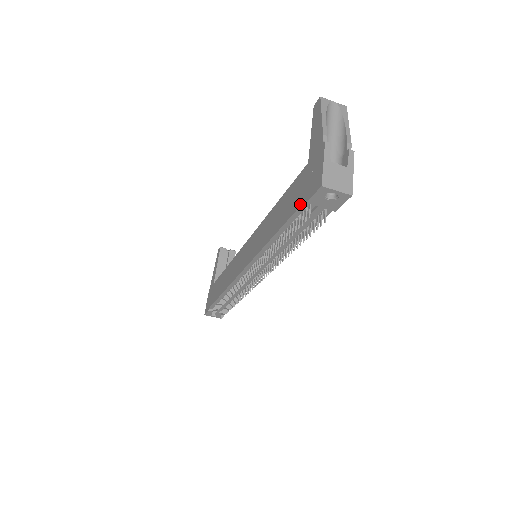
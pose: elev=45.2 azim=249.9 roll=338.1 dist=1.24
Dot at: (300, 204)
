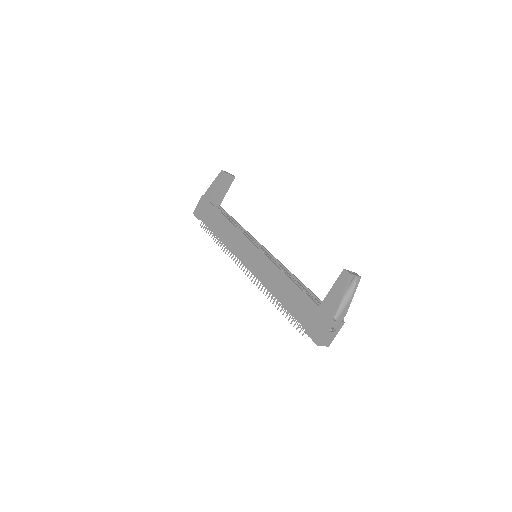
Dot at: (302, 324)
